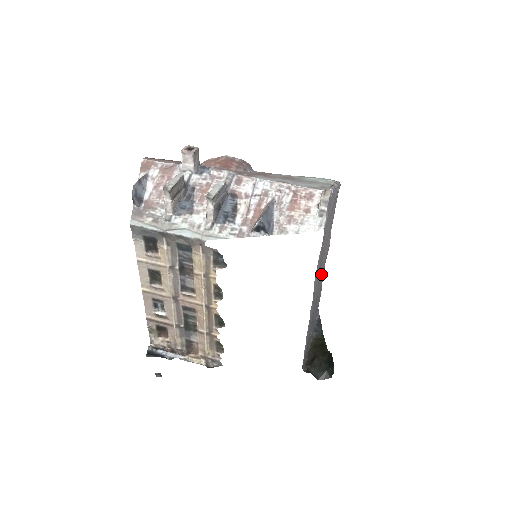
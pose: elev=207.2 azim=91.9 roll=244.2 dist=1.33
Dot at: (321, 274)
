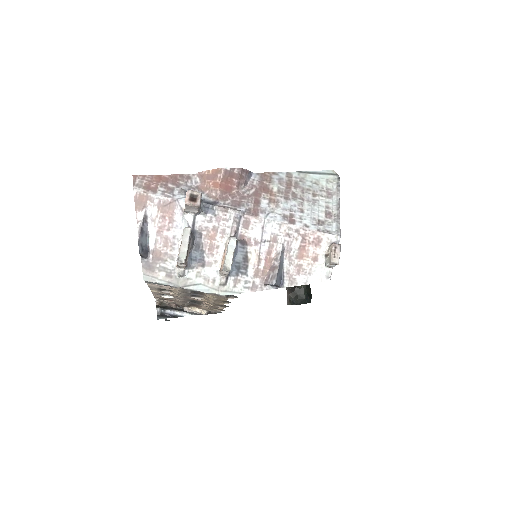
Dot at: occluded
